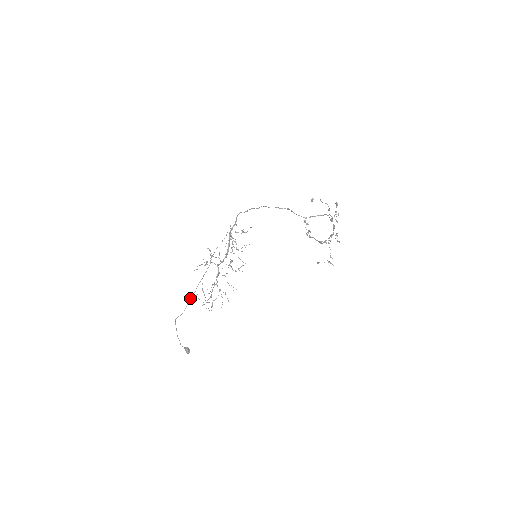
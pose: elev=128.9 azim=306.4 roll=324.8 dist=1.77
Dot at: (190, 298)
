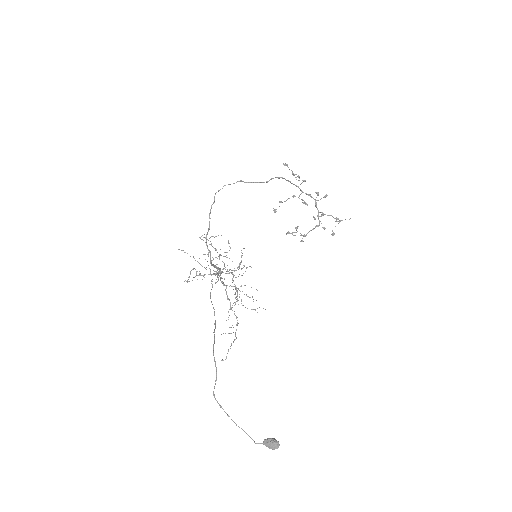
Dot at: occluded
